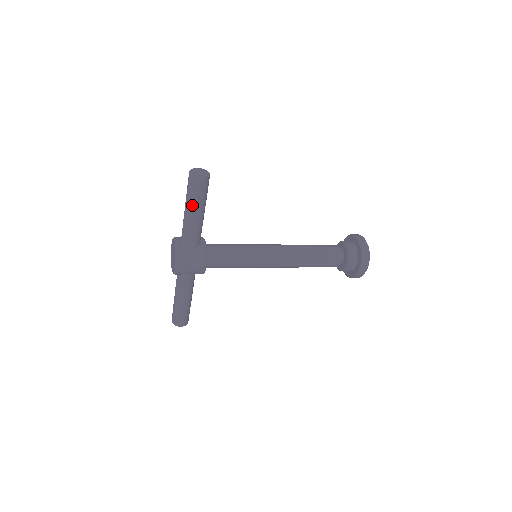
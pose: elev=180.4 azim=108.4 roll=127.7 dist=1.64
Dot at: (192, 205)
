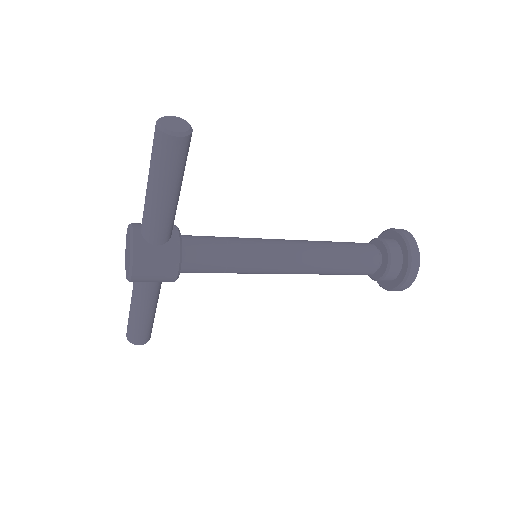
Dot at: (159, 180)
